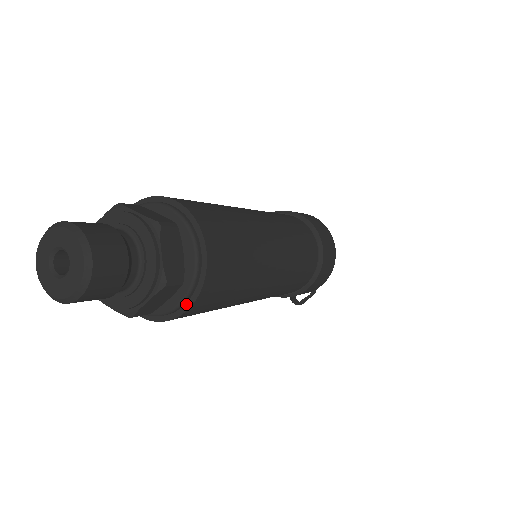
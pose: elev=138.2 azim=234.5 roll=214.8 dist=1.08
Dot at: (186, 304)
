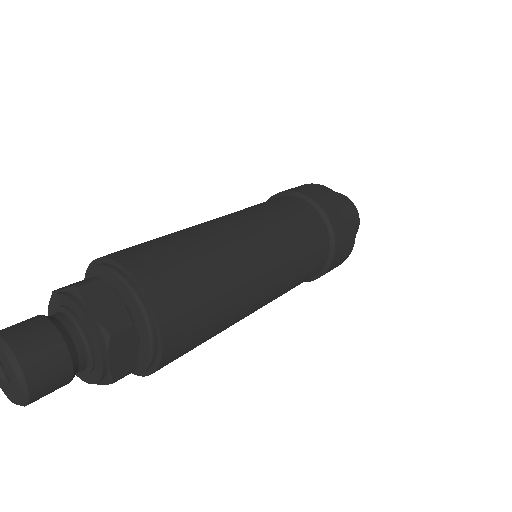
Dot at: (142, 372)
